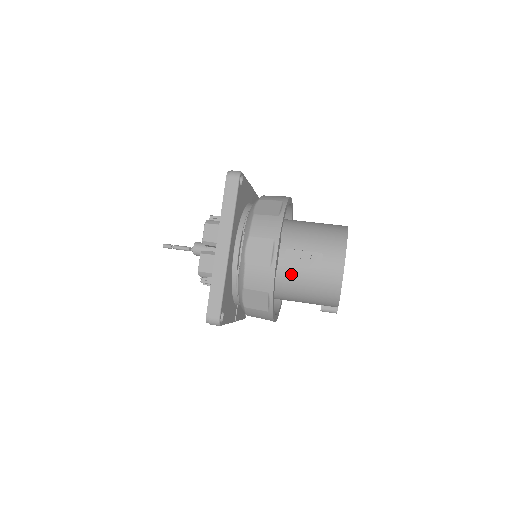
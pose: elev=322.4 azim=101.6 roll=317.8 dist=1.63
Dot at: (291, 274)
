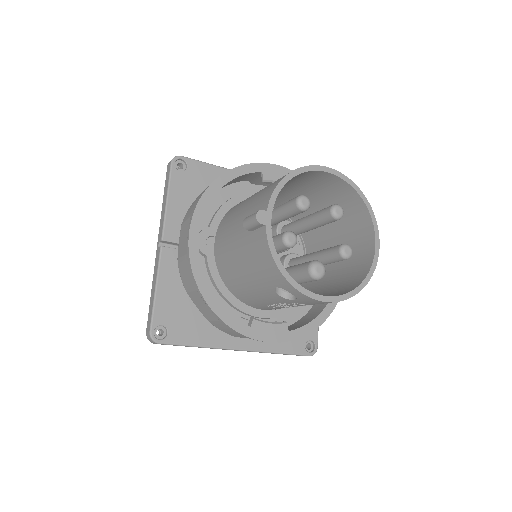
Dot at: occluded
